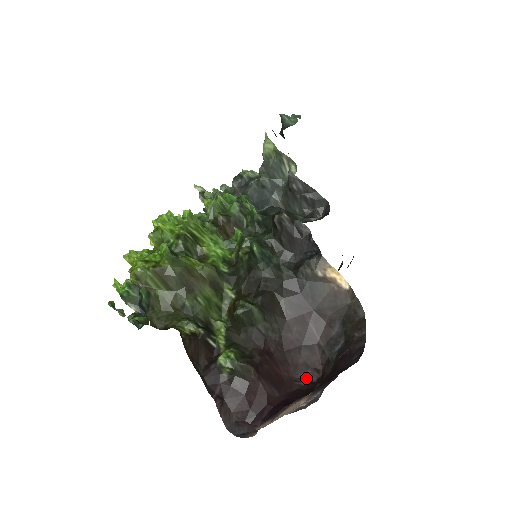
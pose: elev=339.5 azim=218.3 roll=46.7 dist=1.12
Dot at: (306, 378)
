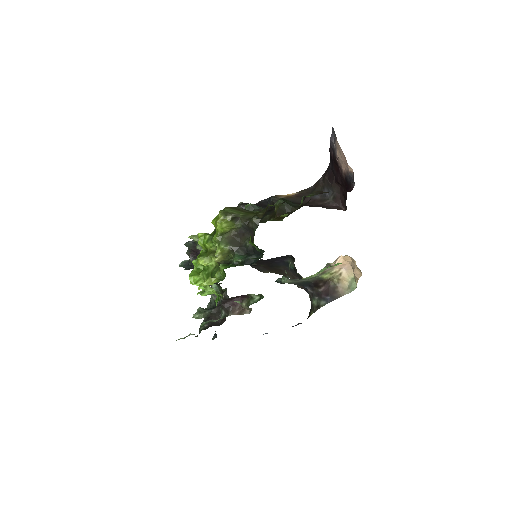
Dot at: occluded
